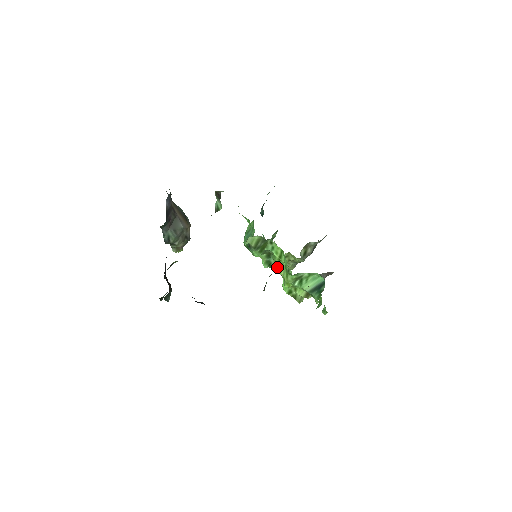
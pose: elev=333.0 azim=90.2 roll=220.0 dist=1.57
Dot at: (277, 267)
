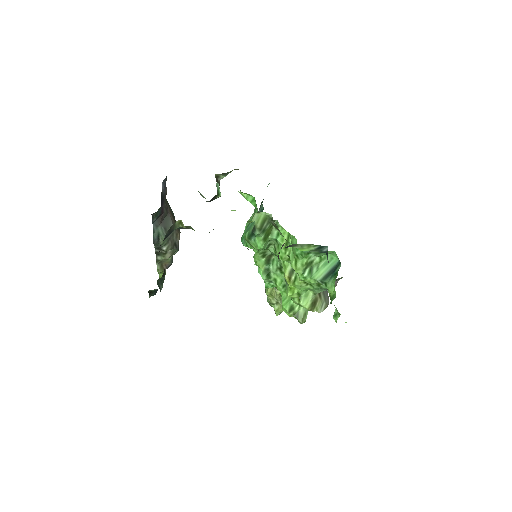
Dot at: (277, 277)
